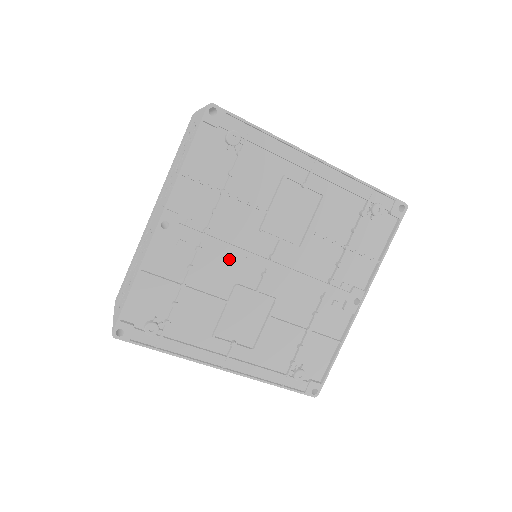
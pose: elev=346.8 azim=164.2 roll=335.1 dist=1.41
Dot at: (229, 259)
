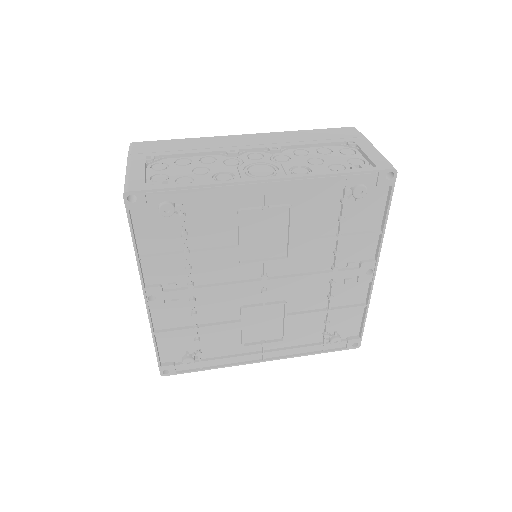
Dot at: (224, 293)
